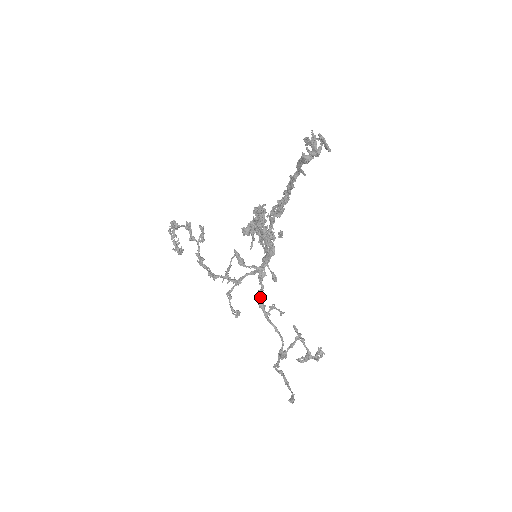
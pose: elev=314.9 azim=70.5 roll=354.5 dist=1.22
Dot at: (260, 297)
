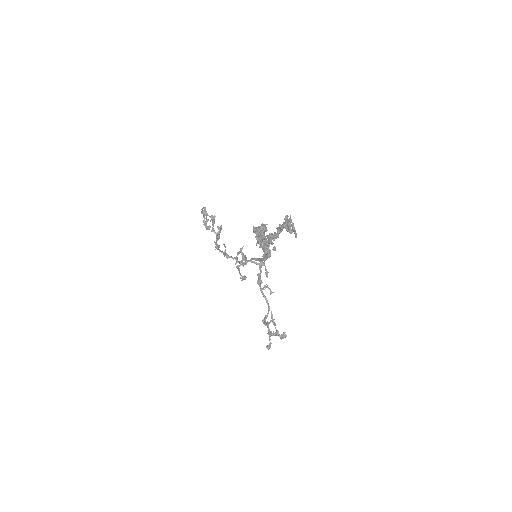
Dot at: (258, 277)
